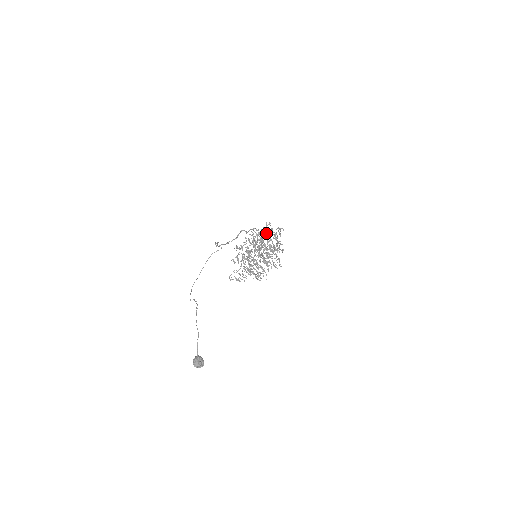
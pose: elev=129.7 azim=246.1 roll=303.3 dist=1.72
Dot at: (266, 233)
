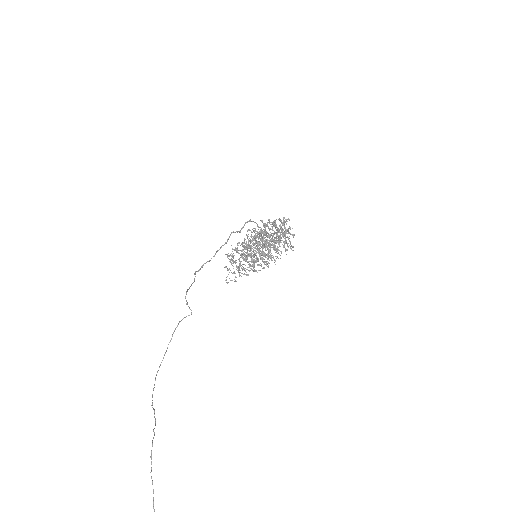
Dot at: occluded
